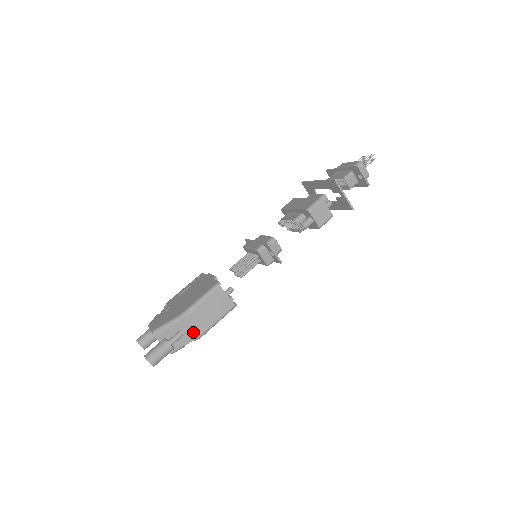
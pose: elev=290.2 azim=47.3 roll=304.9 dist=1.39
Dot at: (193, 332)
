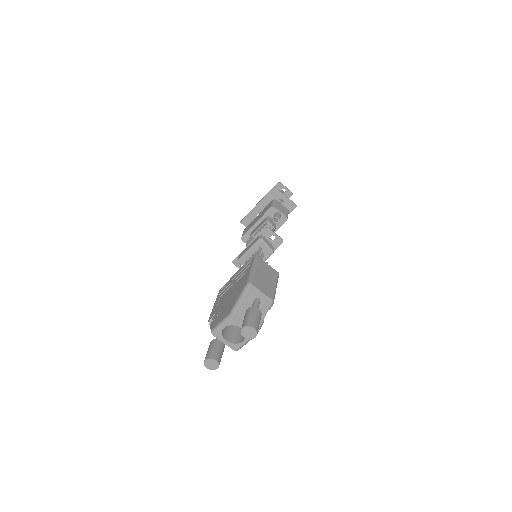
Dot at: (266, 297)
